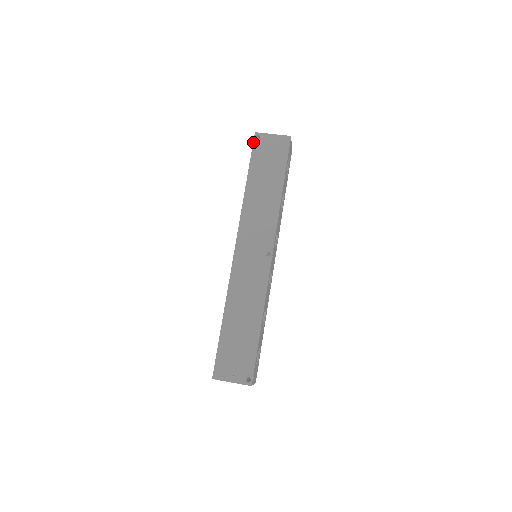
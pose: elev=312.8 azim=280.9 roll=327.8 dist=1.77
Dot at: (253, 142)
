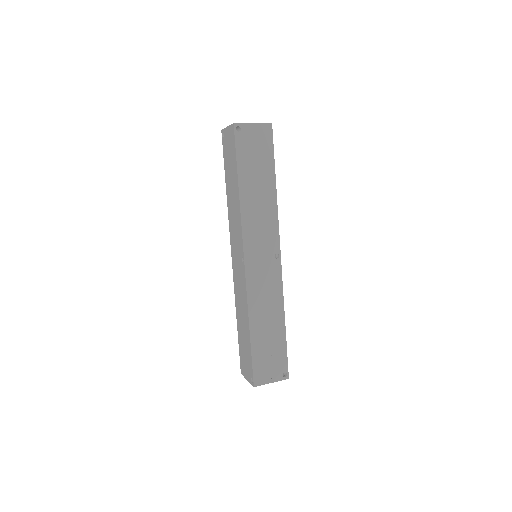
Dot at: (234, 136)
